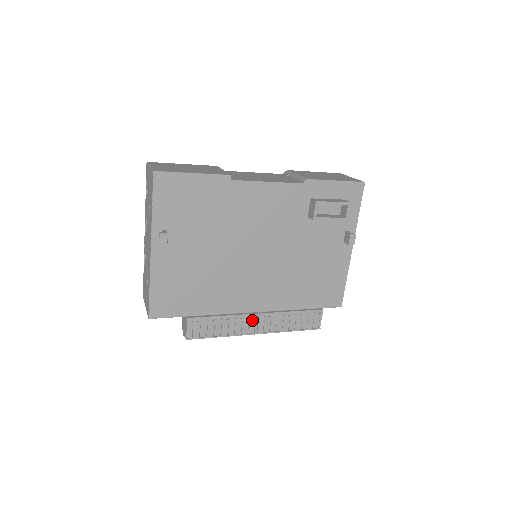
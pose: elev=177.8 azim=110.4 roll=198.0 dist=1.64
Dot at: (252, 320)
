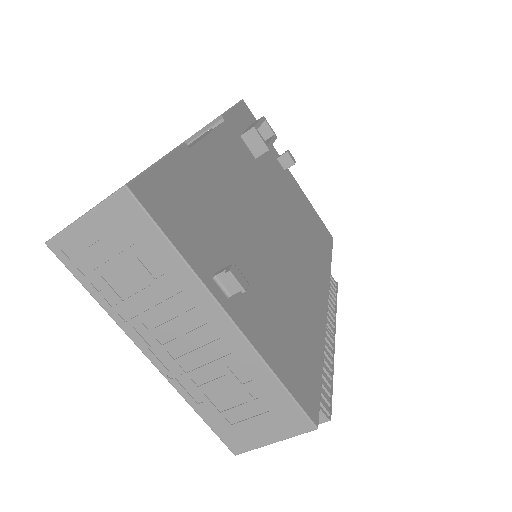
Dot at: occluded
